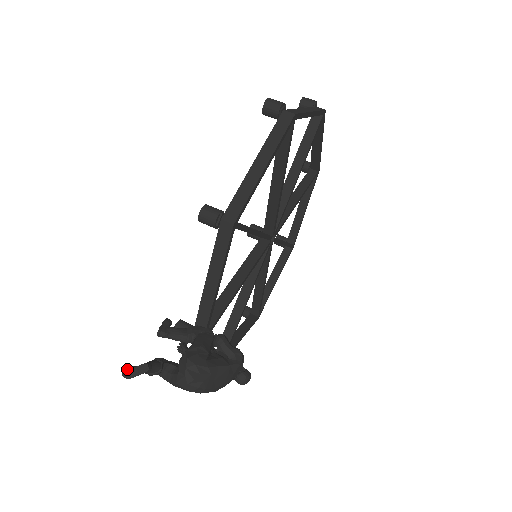
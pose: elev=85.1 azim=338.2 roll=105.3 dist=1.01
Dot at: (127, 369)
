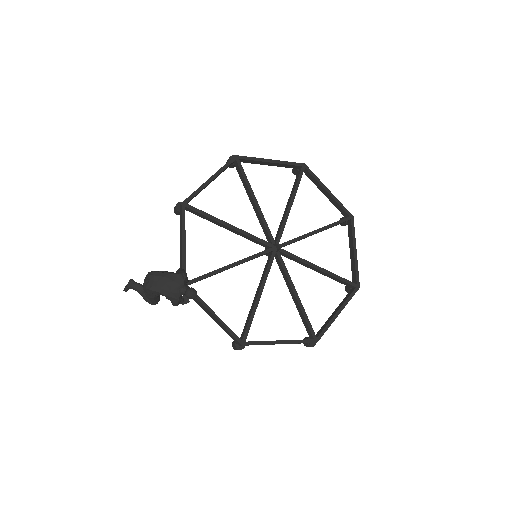
Dot at: (126, 286)
